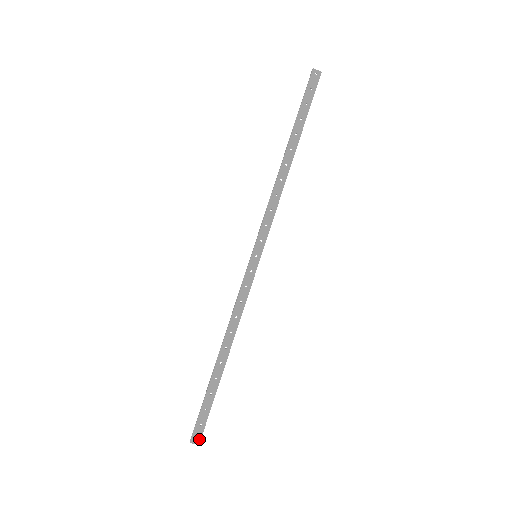
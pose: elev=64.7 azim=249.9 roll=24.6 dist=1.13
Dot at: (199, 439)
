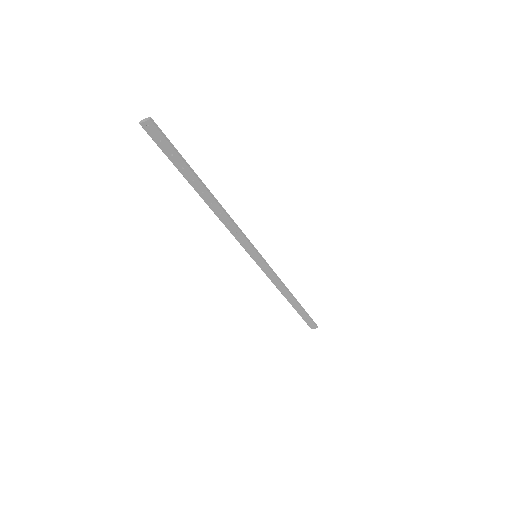
Dot at: (315, 327)
